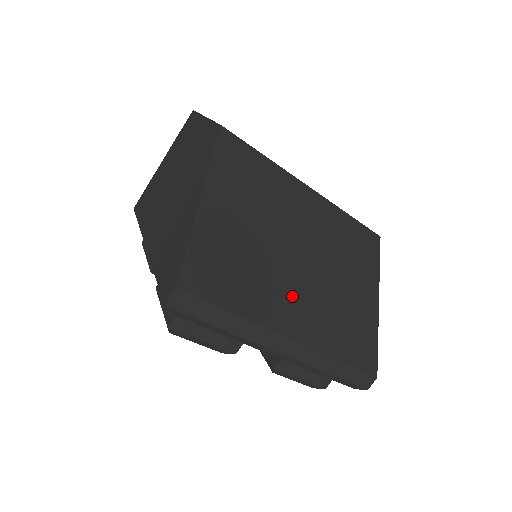
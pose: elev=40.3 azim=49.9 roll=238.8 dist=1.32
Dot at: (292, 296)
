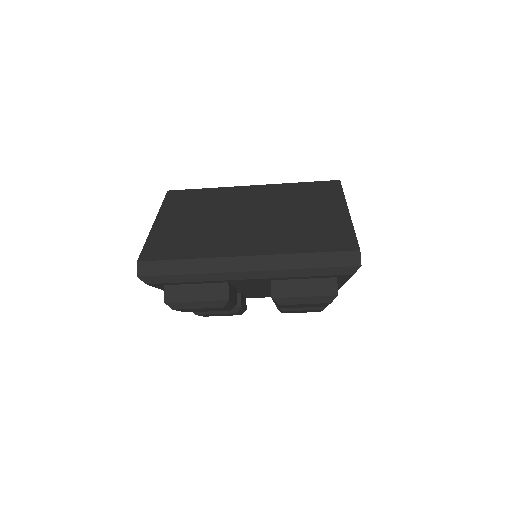
Dot at: (243, 236)
